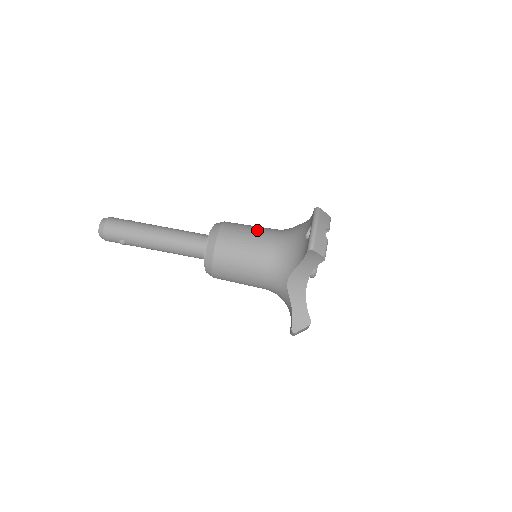
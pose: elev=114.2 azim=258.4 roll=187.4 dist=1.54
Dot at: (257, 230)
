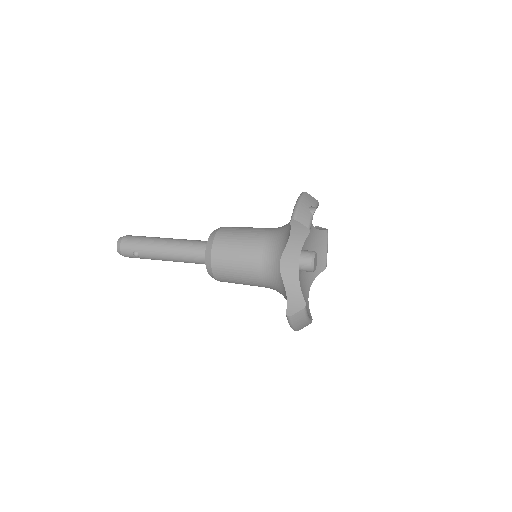
Dot at: (254, 228)
